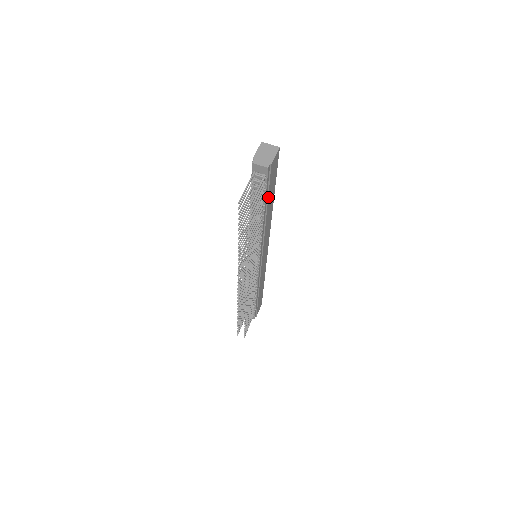
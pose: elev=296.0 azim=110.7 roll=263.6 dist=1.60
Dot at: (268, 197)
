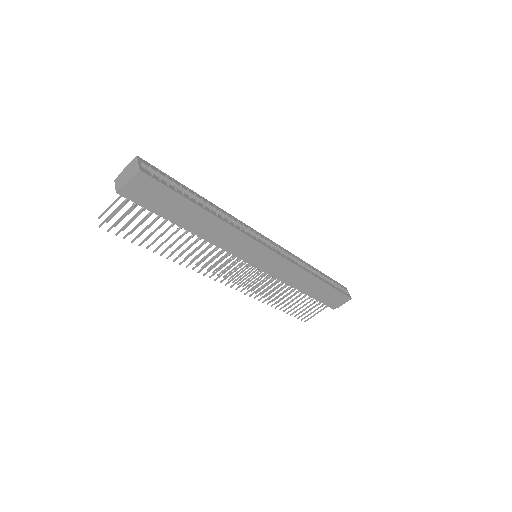
Dot at: (168, 214)
